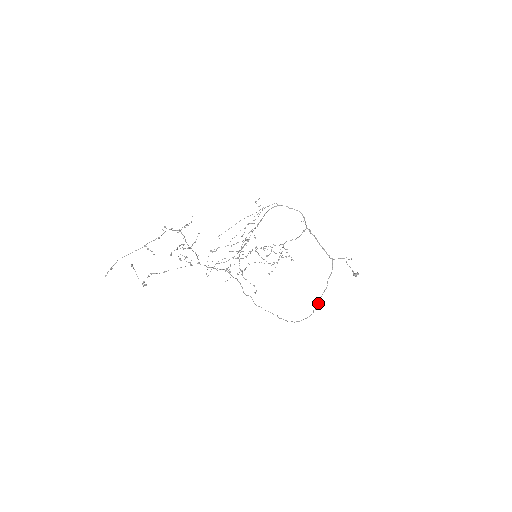
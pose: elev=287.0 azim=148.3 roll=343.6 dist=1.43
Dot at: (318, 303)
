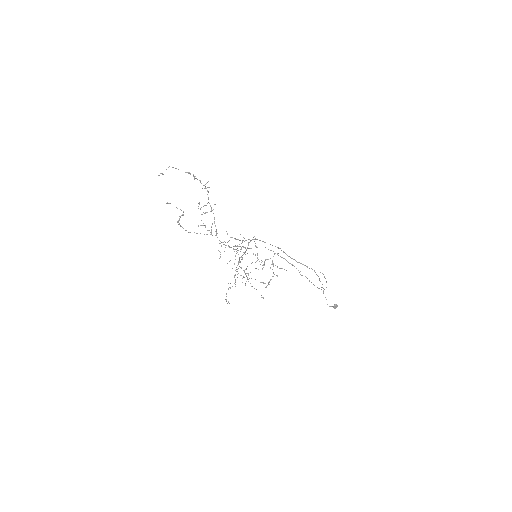
Dot at: (323, 288)
